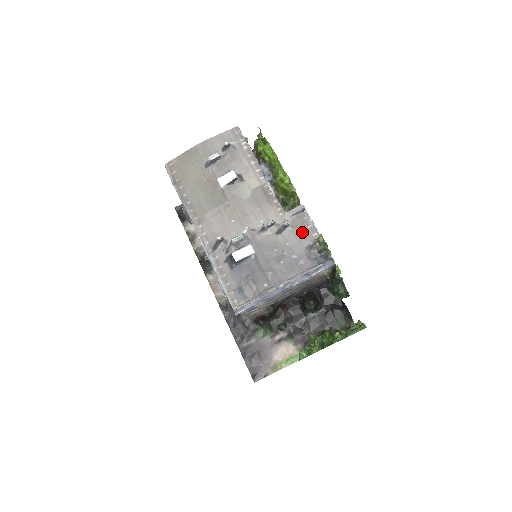
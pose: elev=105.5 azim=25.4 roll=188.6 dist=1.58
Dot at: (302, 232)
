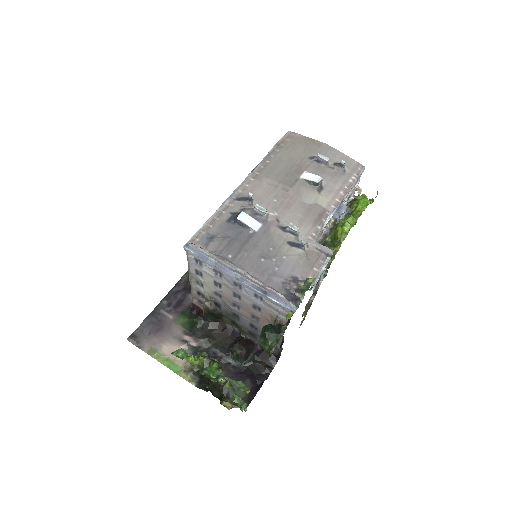
Dot at: (306, 265)
